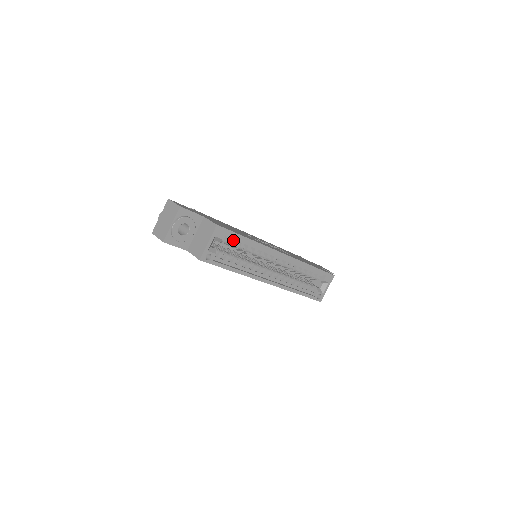
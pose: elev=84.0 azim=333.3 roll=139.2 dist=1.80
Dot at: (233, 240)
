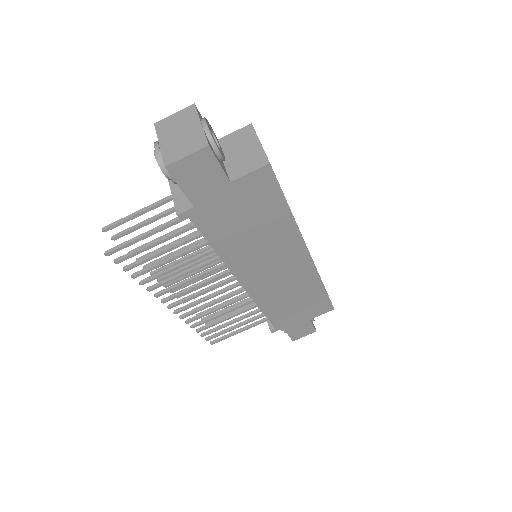
Dot at: occluded
